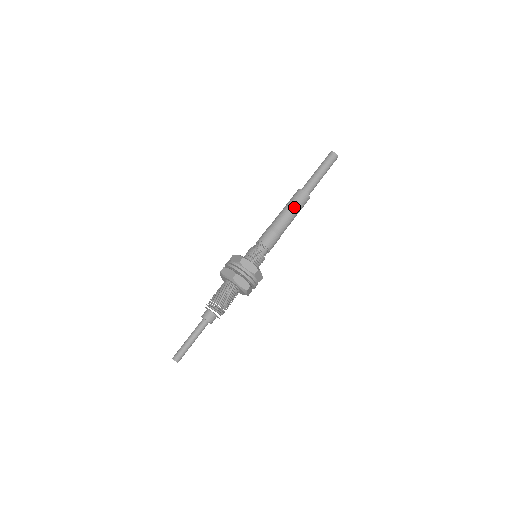
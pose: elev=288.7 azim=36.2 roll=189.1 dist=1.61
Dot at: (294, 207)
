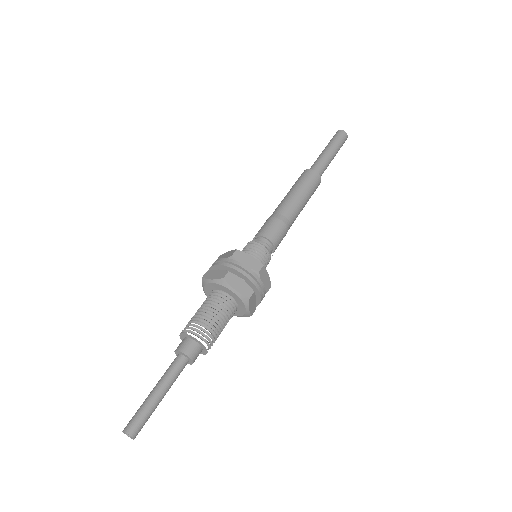
Dot at: (309, 196)
